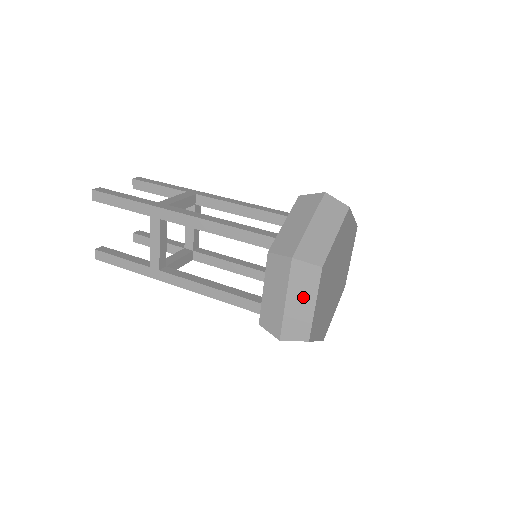
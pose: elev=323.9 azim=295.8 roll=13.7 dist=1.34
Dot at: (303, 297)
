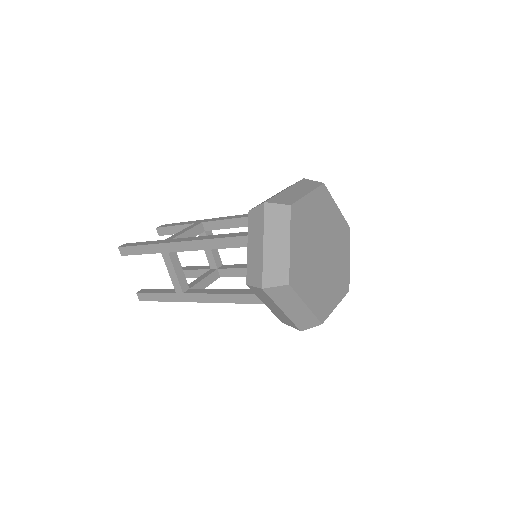
Dot at: (301, 190)
